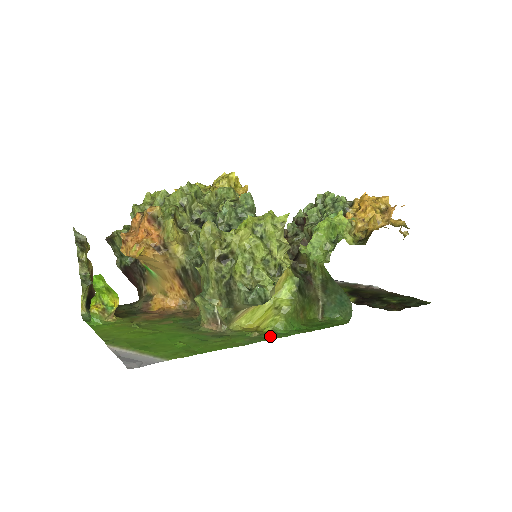
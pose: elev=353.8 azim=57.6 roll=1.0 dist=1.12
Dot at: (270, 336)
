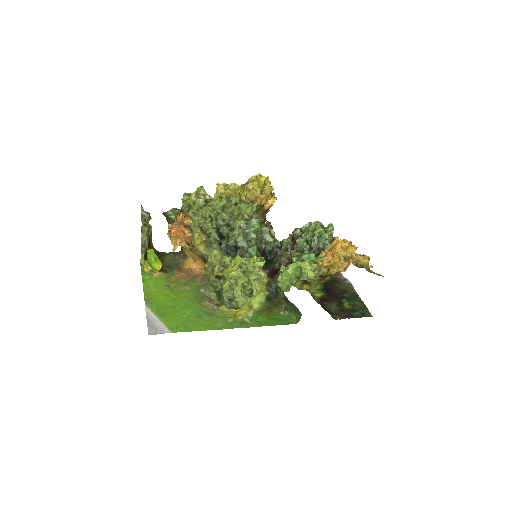
Dot at: (239, 325)
